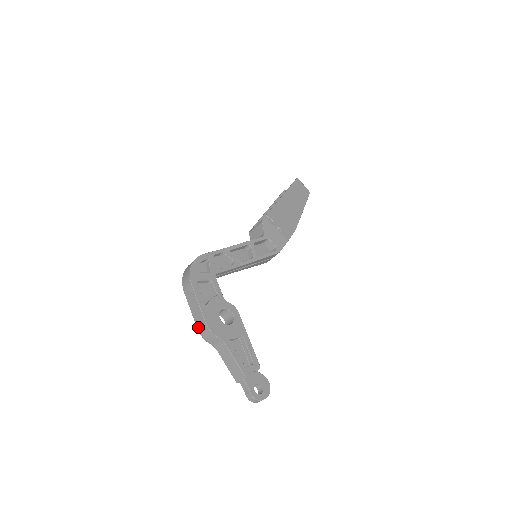
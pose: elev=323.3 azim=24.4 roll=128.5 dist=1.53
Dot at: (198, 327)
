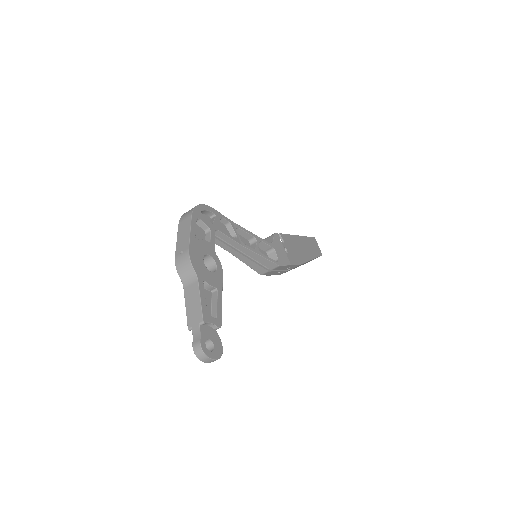
Dot at: (177, 255)
